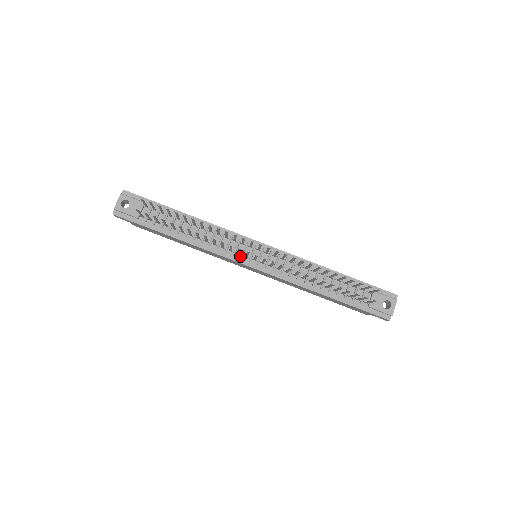
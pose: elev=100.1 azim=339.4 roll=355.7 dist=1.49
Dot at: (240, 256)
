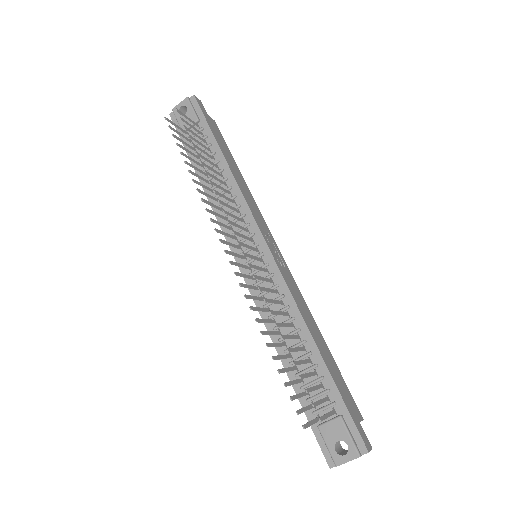
Dot at: (236, 242)
